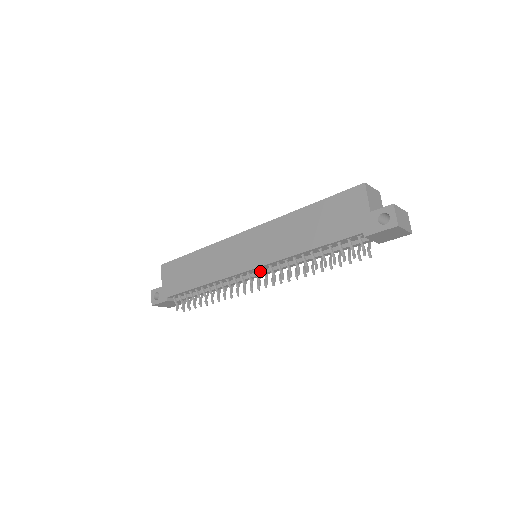
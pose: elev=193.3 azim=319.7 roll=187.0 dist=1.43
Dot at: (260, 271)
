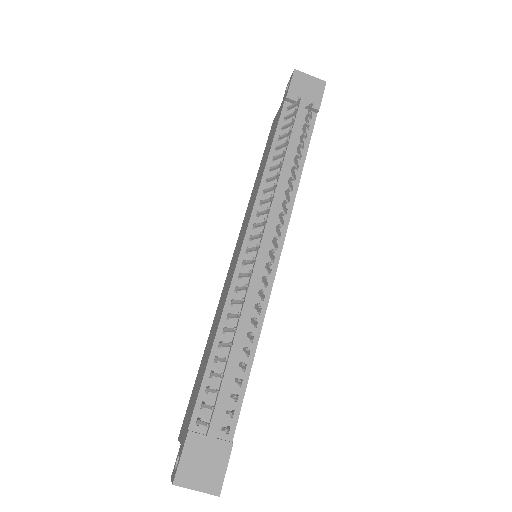
Dot at: (260, 240)
